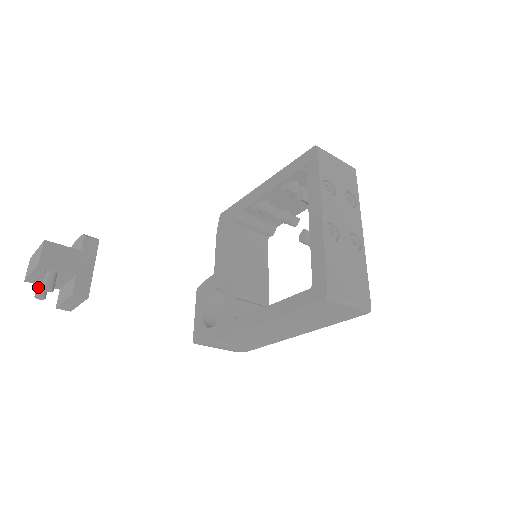
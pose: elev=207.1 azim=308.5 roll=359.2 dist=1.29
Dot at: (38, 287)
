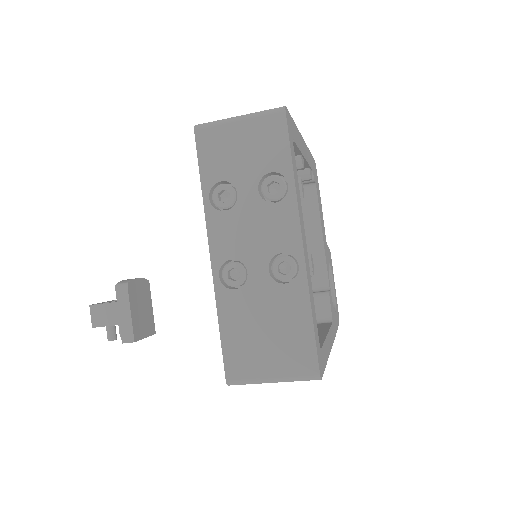
Dot at: (119, 329)
